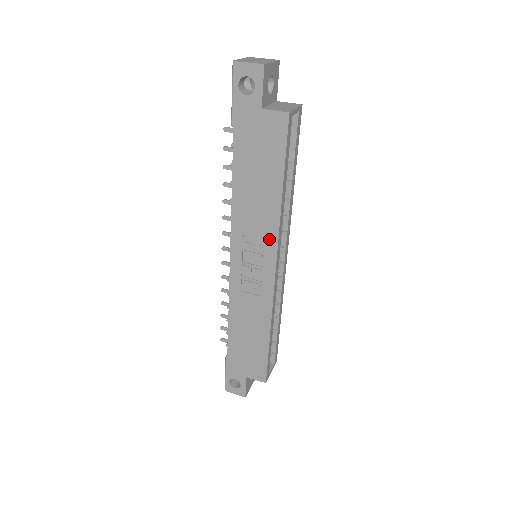
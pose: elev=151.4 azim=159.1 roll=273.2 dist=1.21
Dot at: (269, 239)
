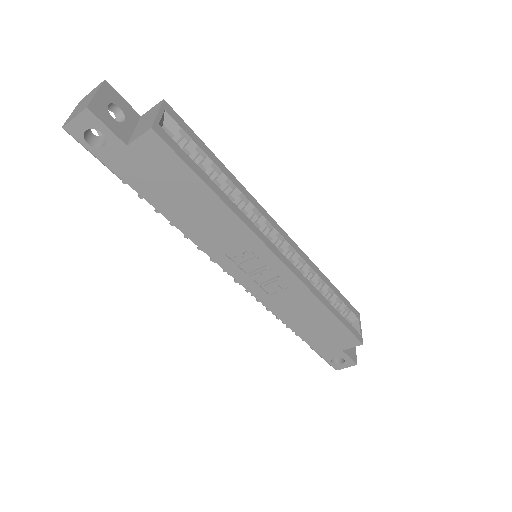
Dot at: (249, 241)
